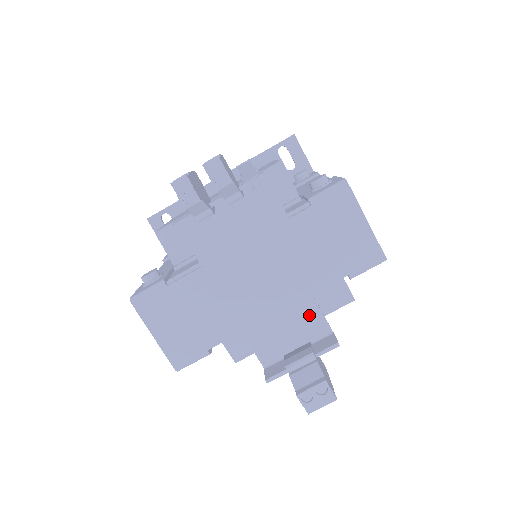
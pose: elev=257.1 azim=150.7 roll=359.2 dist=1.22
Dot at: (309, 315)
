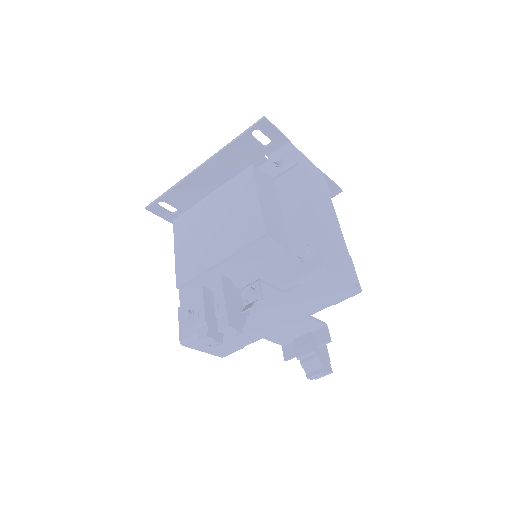
Dot at: (308, 323)
